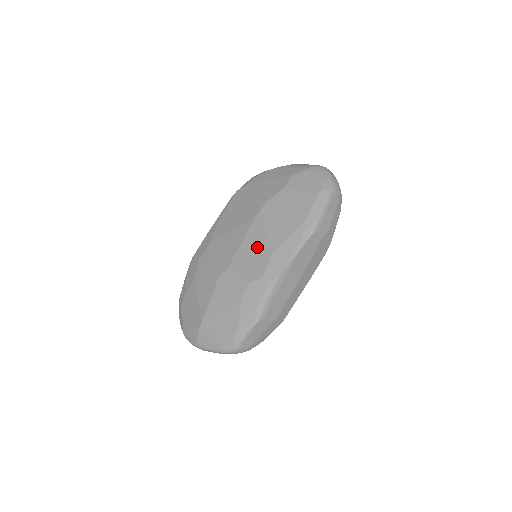
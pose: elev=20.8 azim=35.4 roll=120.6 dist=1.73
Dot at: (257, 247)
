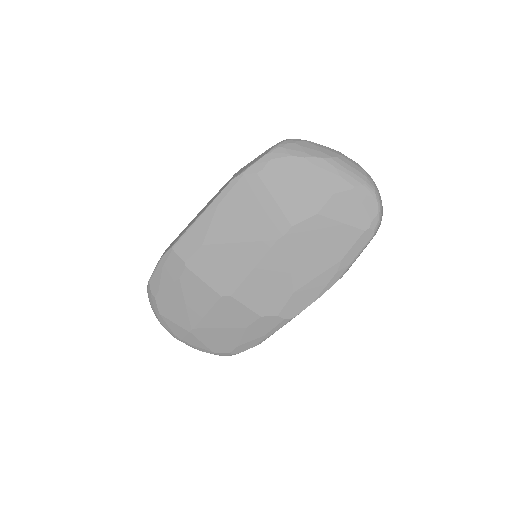
Dot at: (275, 280)
